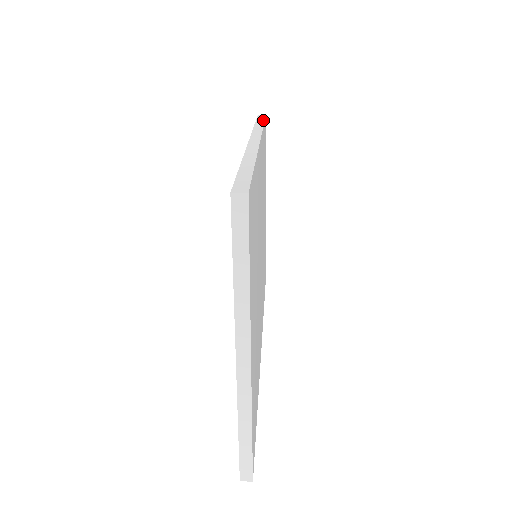
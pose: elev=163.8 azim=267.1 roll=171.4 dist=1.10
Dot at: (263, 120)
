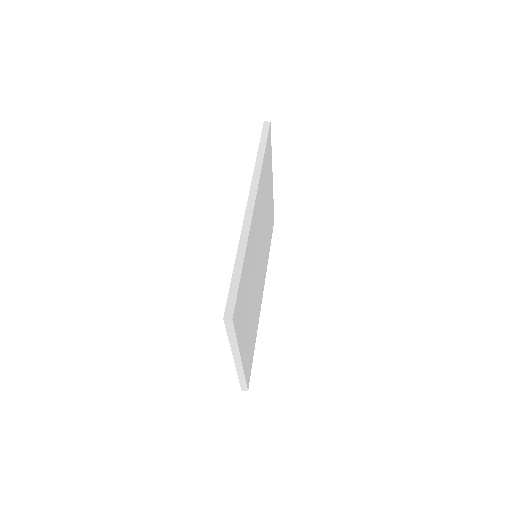
Dot at: (265, 143)
